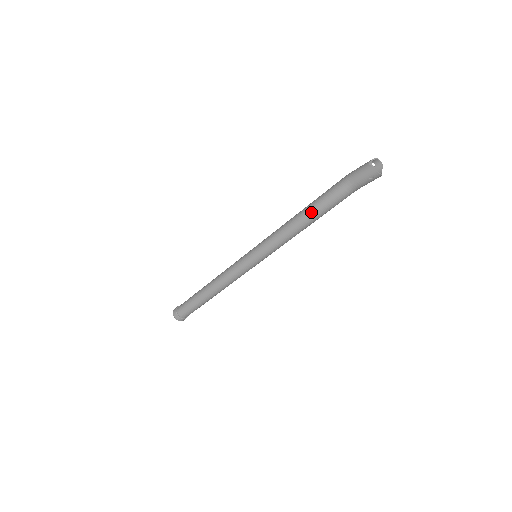
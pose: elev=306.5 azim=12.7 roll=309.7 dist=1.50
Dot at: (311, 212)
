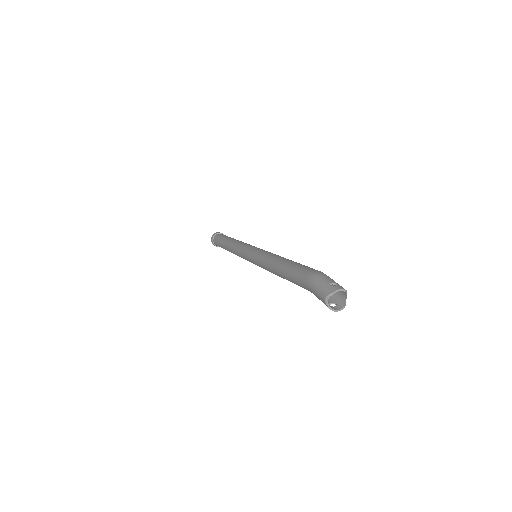
Dot at: occluded
